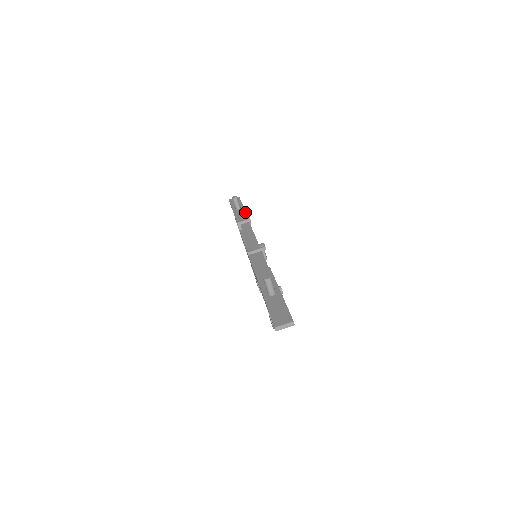
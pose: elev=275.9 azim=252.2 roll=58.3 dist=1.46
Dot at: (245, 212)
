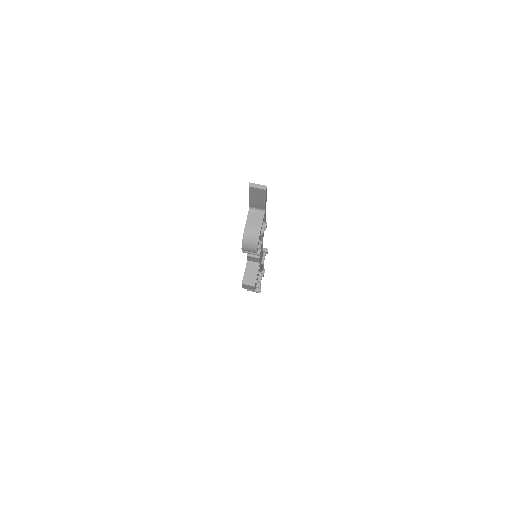
Dot at: occluded
